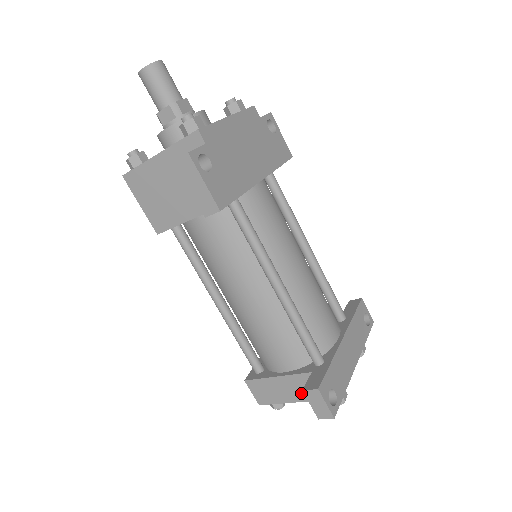
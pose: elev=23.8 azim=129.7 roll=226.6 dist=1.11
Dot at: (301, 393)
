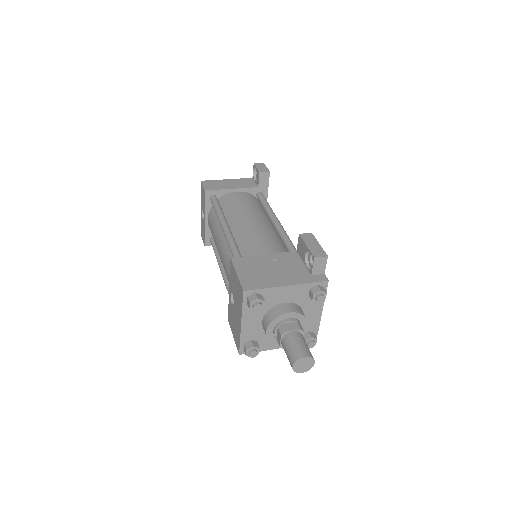
Dot at: occluded
